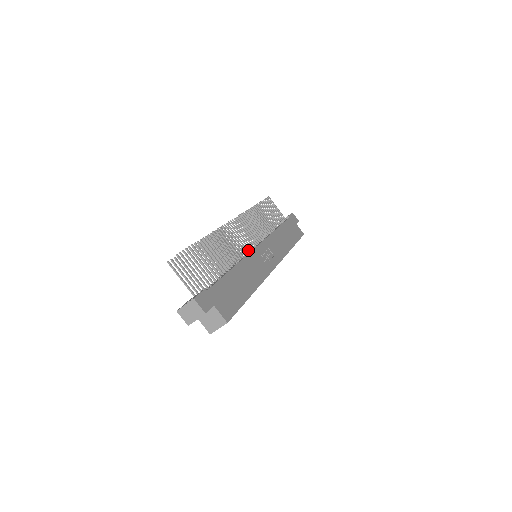
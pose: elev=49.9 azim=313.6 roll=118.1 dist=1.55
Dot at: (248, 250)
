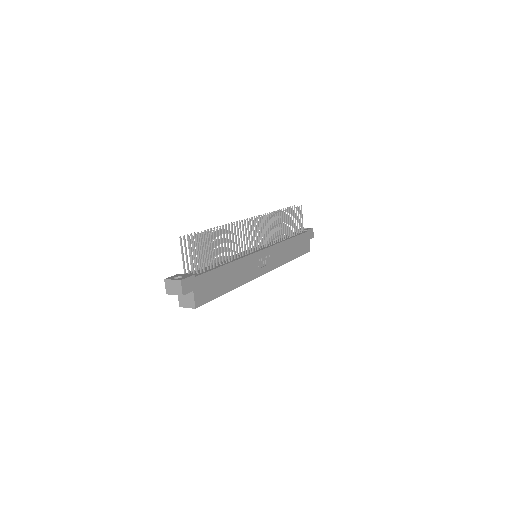
Dot at: occluded
